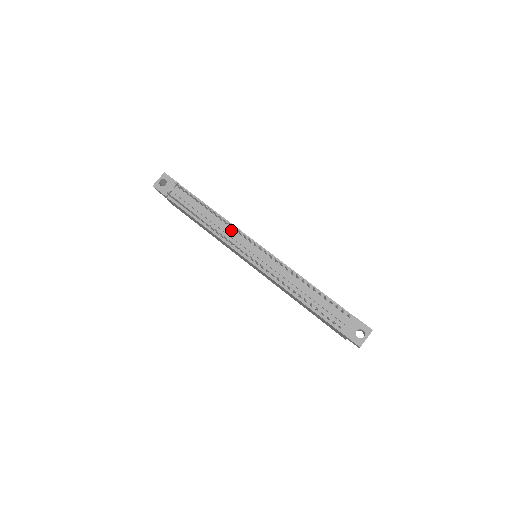
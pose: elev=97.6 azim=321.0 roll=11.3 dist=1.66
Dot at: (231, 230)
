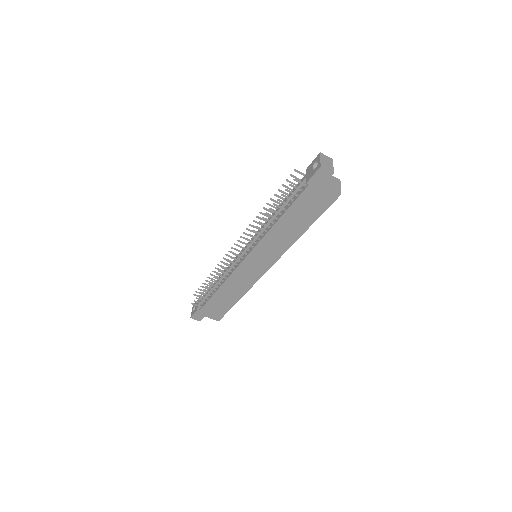
Dot at: occluded
